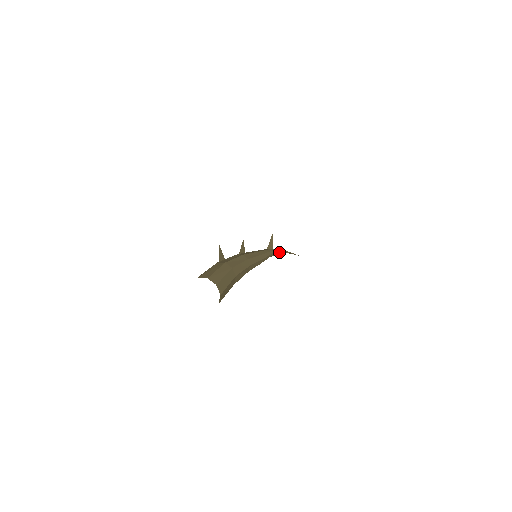
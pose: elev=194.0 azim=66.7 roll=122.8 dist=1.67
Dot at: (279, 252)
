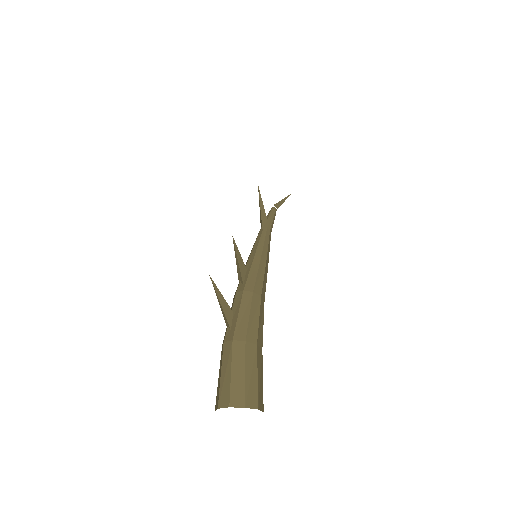
Dot at: (274, 217)
